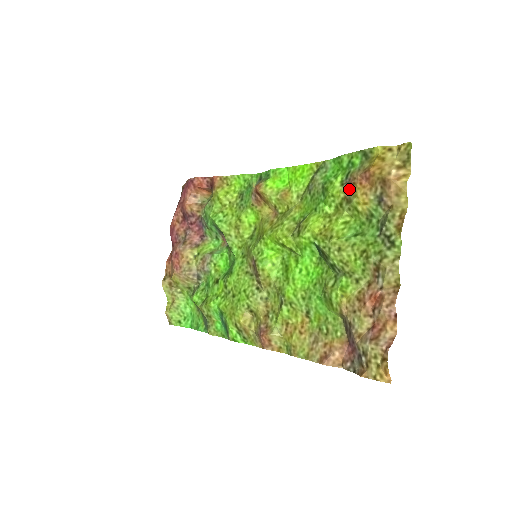
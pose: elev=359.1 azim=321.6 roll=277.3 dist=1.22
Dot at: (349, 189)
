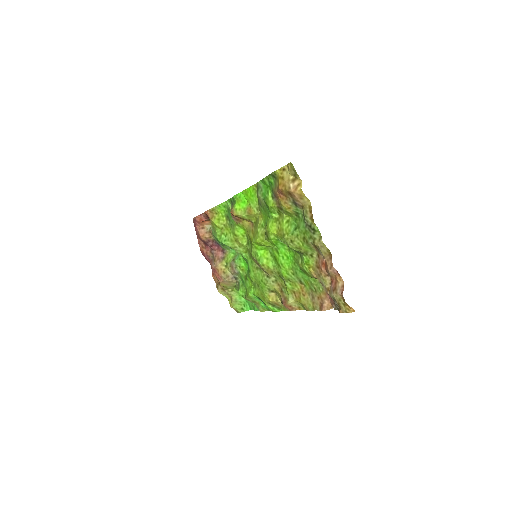
Dot at: (277, 201)
